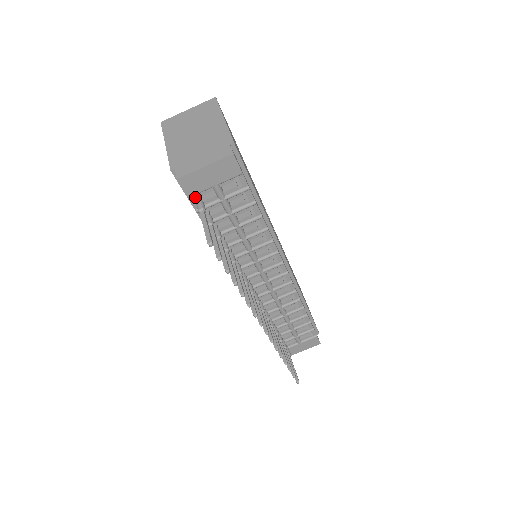
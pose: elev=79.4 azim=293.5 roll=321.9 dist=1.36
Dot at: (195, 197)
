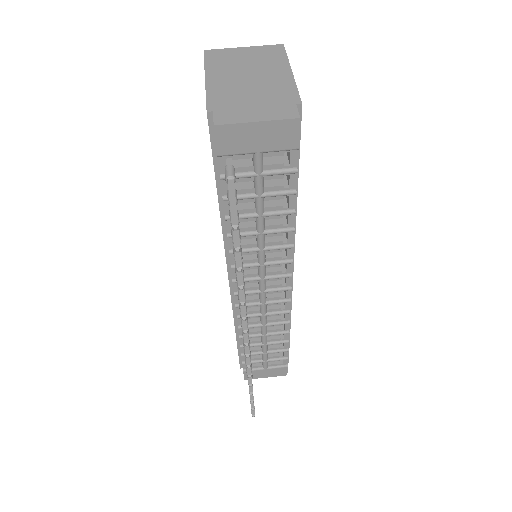
Dot at: (225, 159)
